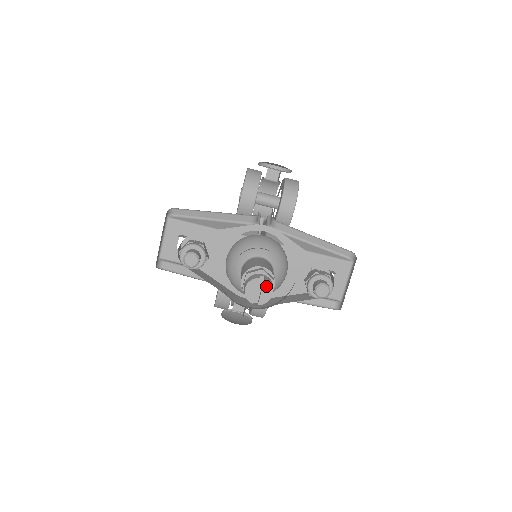
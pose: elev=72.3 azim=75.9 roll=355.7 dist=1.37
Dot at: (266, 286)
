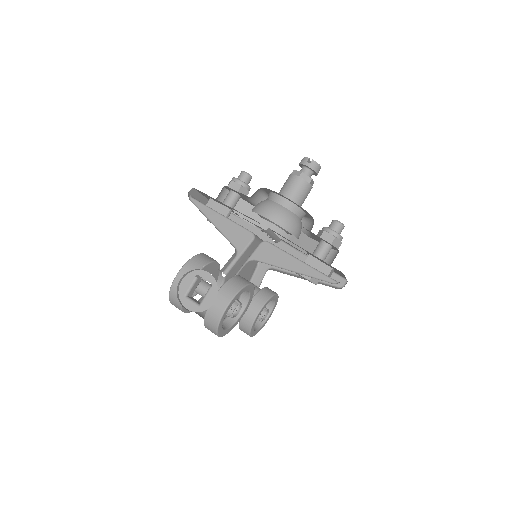
Dot at: occluded
